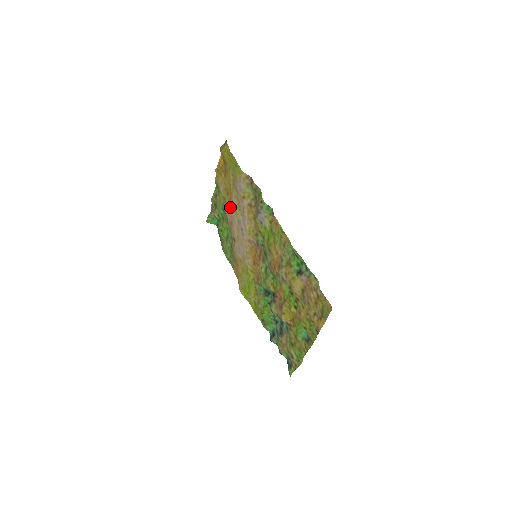
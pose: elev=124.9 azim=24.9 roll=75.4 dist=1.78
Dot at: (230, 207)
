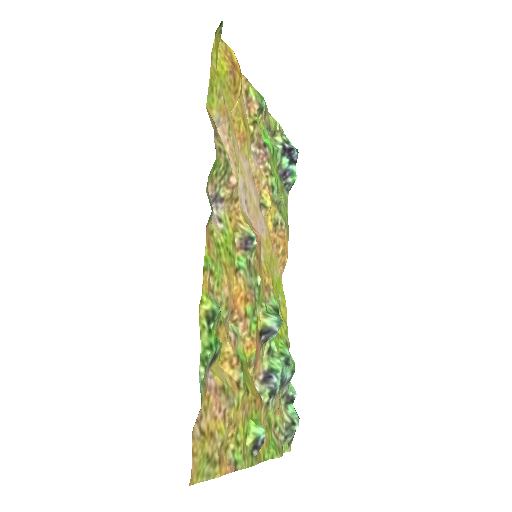
Dot at: (244, 153)
